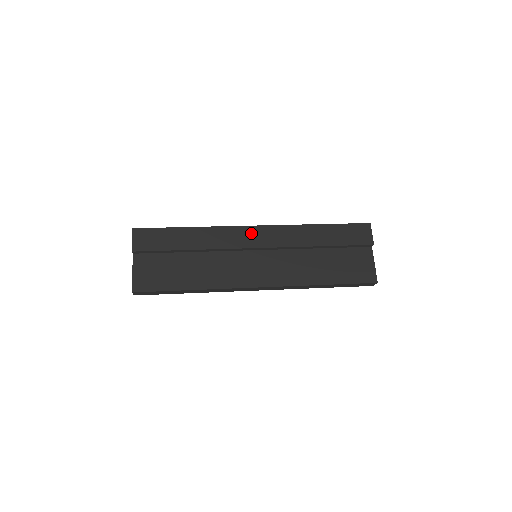
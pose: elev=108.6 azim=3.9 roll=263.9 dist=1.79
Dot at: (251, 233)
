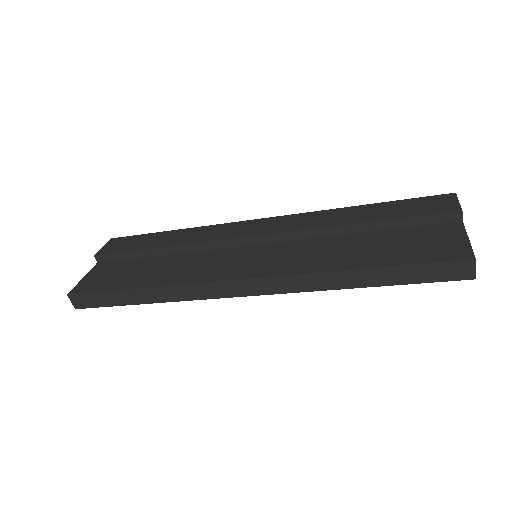
Dot at: (251, 225)
